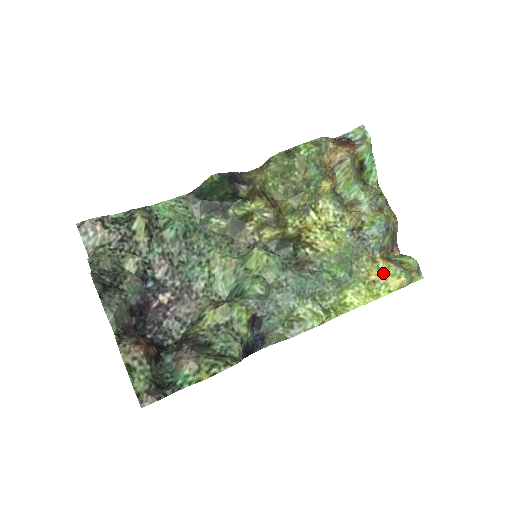
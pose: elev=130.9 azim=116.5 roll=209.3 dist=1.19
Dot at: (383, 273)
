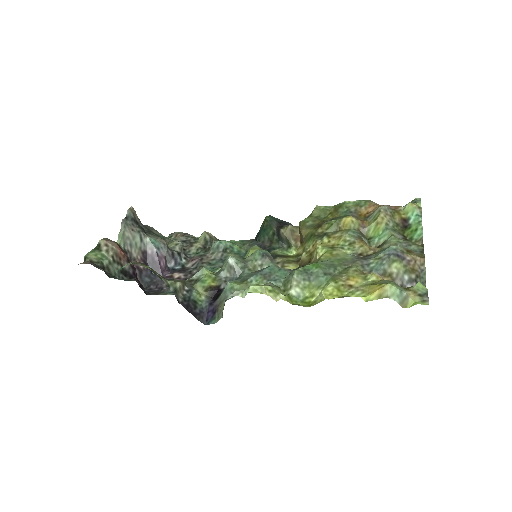
Dot at: (367, 283)
